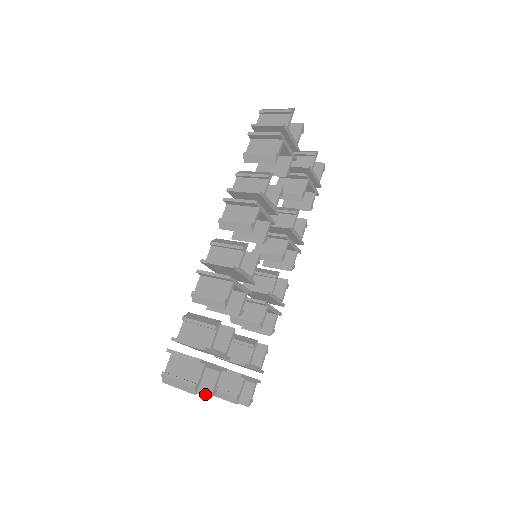
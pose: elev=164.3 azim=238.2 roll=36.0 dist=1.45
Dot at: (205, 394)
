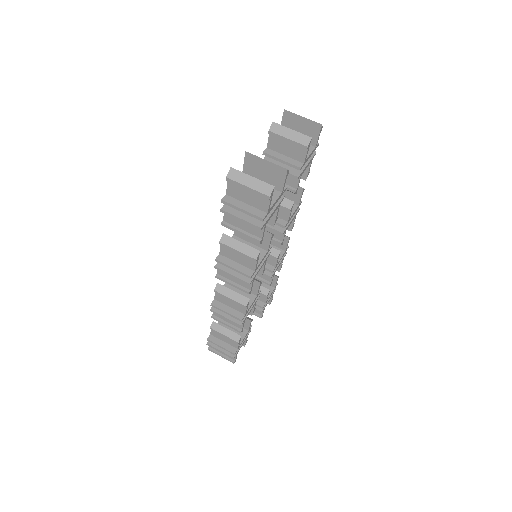
Dot at: occluded
